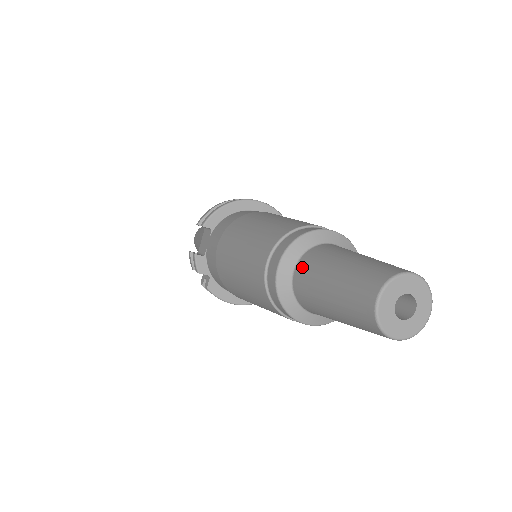
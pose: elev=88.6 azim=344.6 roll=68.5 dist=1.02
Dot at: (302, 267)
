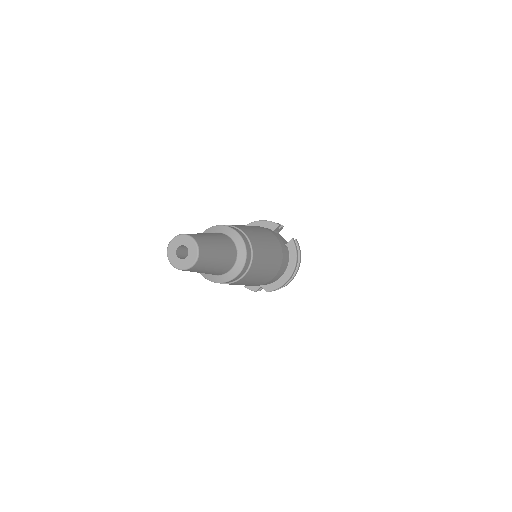
Dot at: occluded
